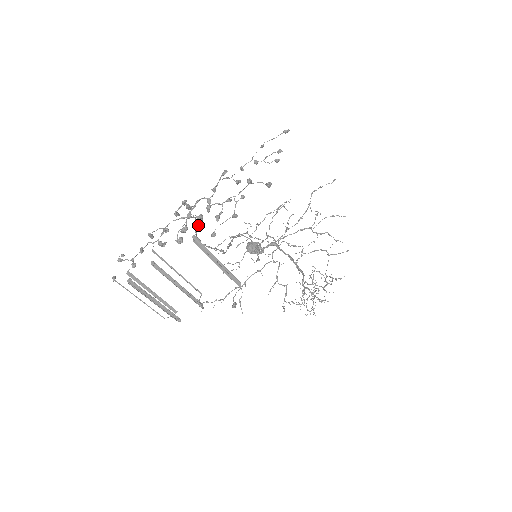
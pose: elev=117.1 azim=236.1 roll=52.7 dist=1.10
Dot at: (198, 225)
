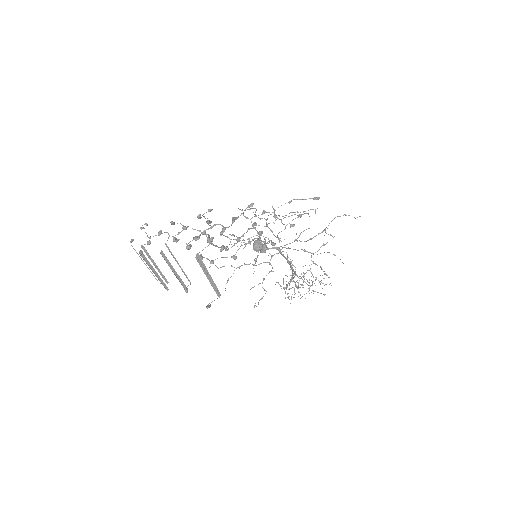
Dot at: (205, 247)
